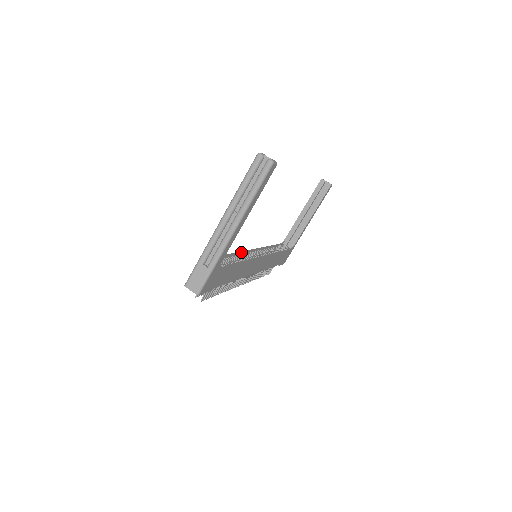
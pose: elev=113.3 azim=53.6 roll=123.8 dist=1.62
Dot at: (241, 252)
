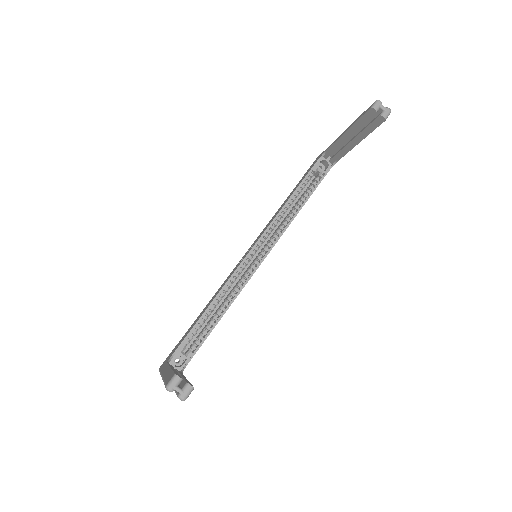
Dot at: (228, 282)
